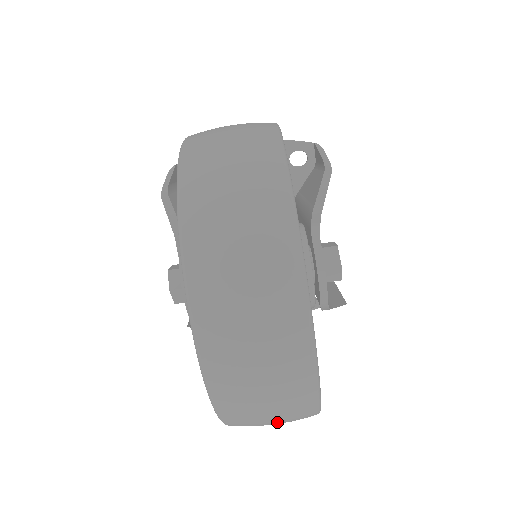
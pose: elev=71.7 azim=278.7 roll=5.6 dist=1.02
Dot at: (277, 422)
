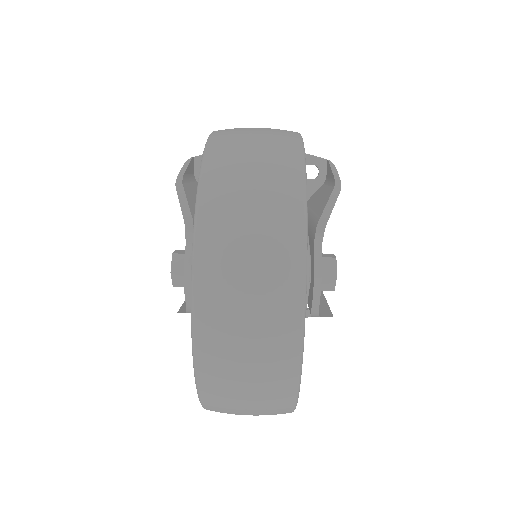
Dot at: (253, 413)
